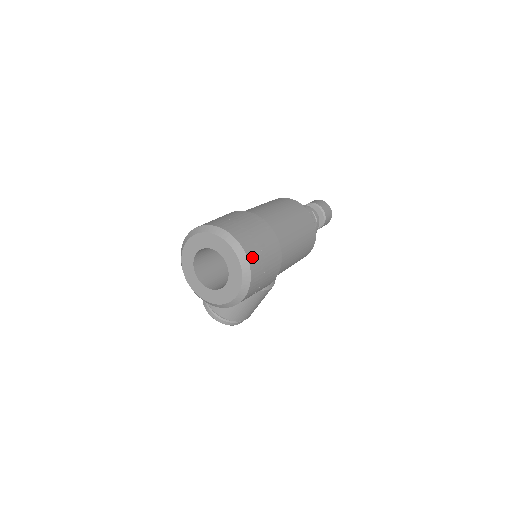
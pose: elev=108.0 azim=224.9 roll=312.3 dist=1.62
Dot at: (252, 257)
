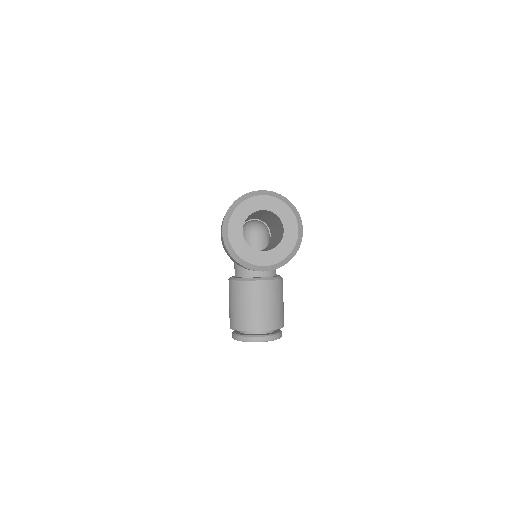
Dot at: occluded
